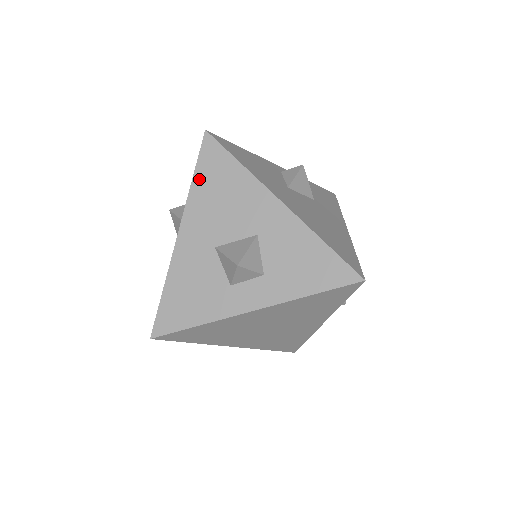
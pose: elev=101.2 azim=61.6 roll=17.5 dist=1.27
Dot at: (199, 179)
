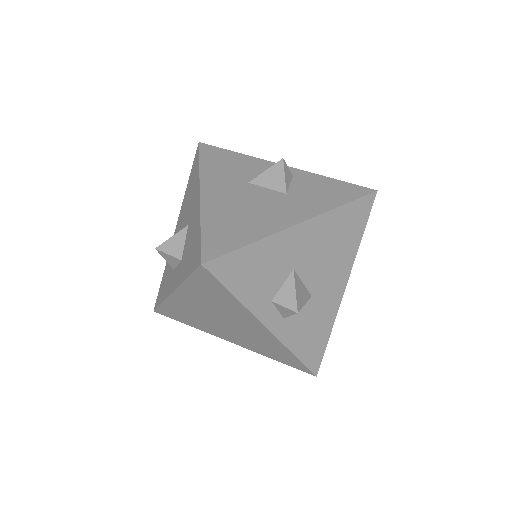
Dot at: (188, 183)
